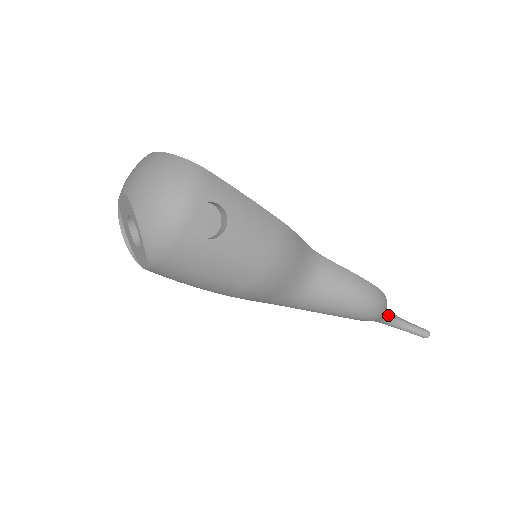
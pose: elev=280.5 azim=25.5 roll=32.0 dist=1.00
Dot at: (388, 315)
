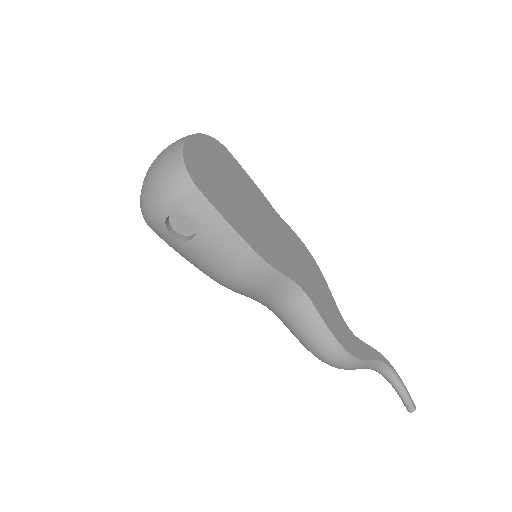
Dot at: (380, 369)
